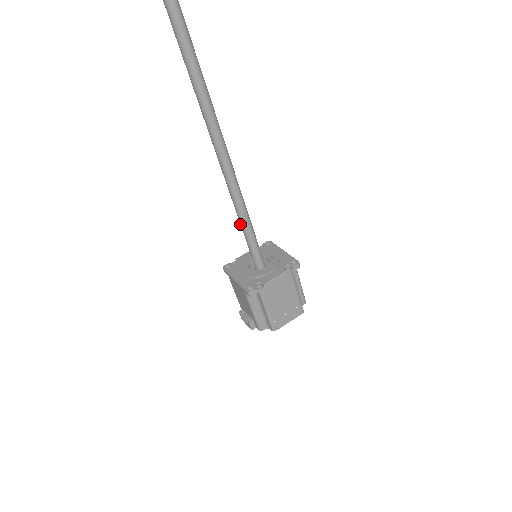
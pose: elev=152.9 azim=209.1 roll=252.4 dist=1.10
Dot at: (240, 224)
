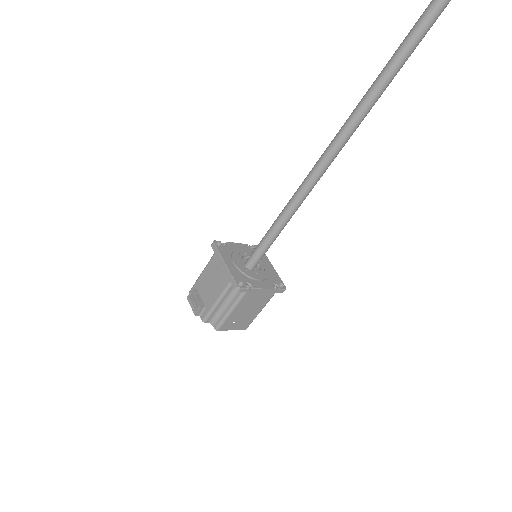
Dot at: (275, 222)
